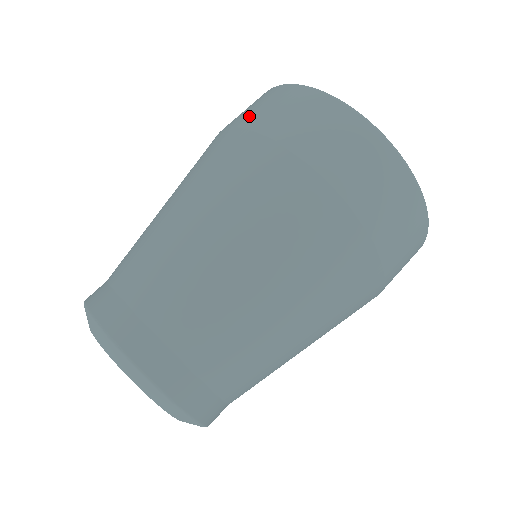
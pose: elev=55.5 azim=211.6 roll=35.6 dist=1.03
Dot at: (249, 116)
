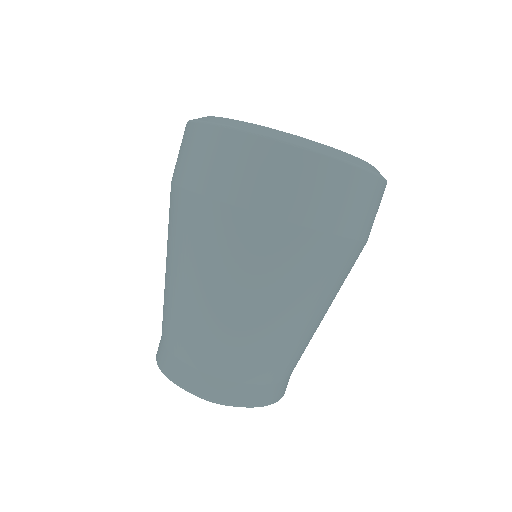
Dot at: occluded
